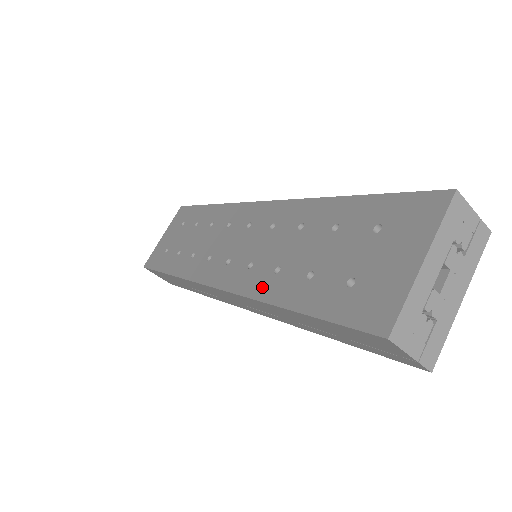
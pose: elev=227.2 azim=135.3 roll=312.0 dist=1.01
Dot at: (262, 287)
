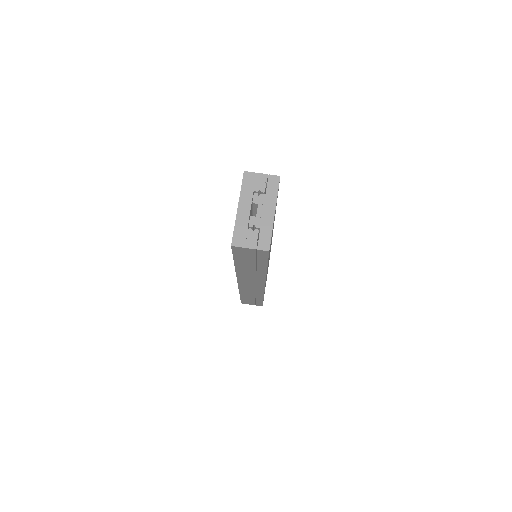
Dot at: occluded
